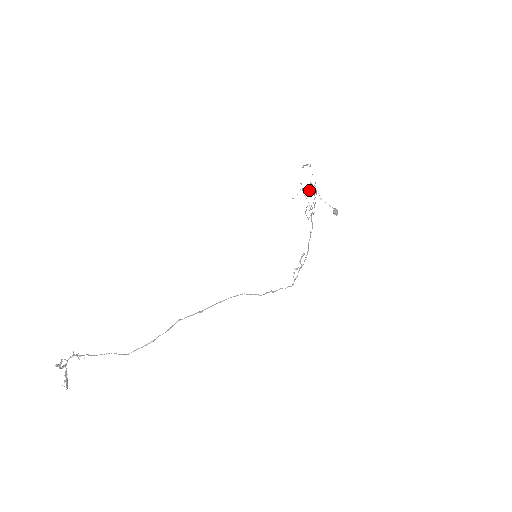
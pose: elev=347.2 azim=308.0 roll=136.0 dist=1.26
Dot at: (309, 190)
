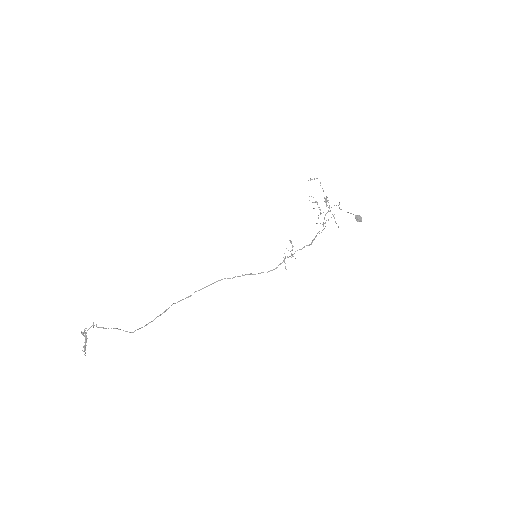
Dot at: occluded
